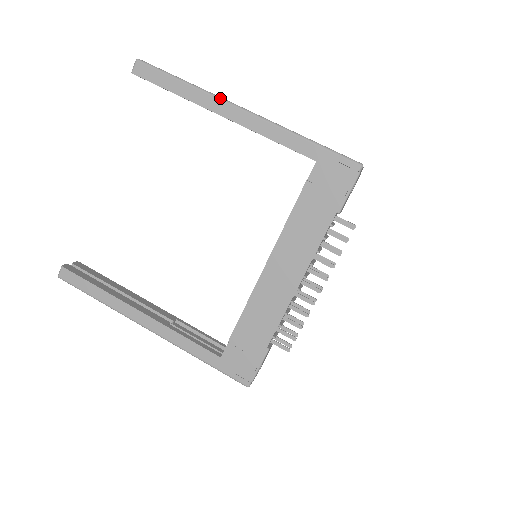
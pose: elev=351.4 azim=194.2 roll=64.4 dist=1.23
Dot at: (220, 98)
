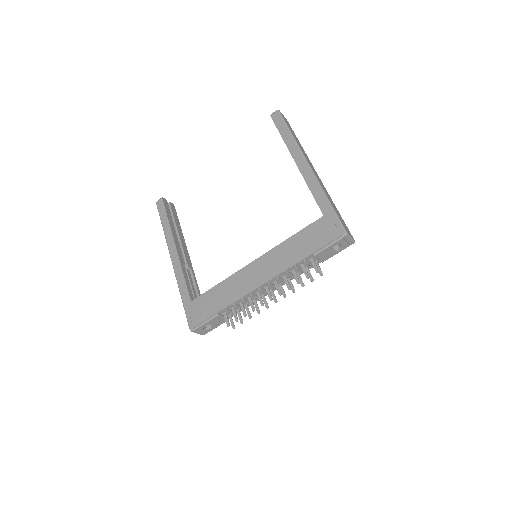
Dot at: (301, 151)
